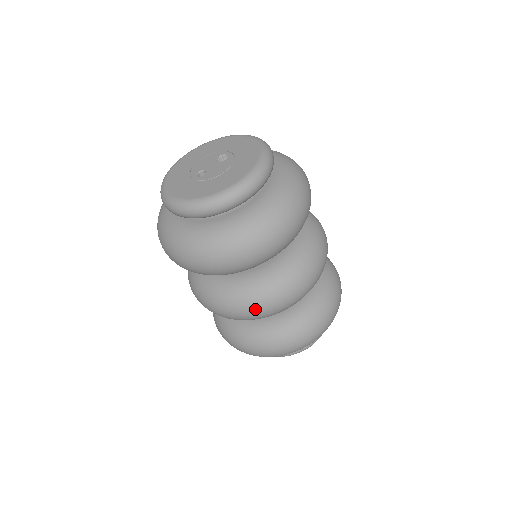
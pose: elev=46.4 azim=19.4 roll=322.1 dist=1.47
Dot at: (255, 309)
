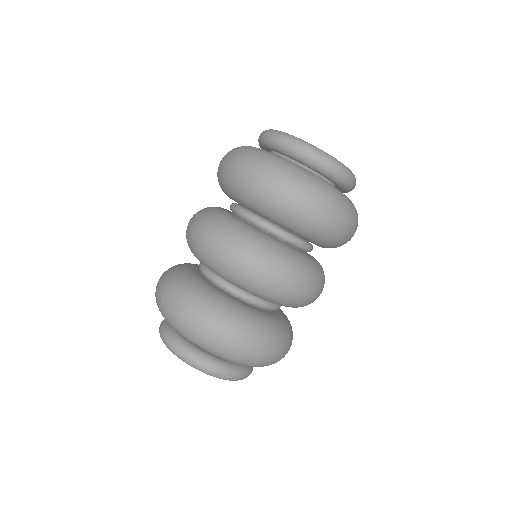
Dot at: (304, 284)
